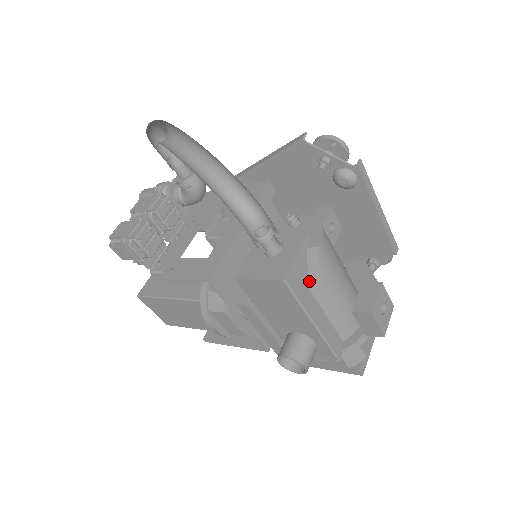
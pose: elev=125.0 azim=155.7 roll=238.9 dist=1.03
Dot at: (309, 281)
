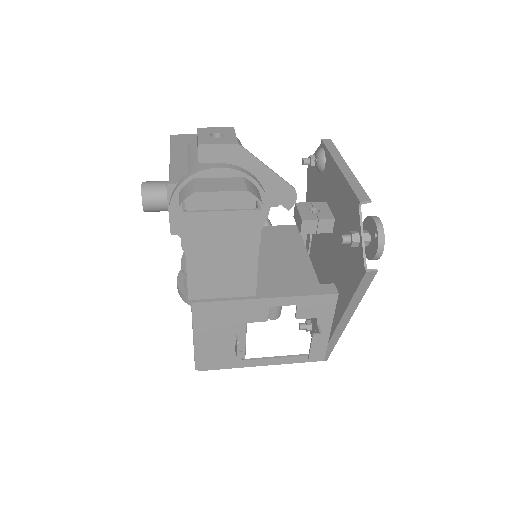
Dot at: (191, 144)
